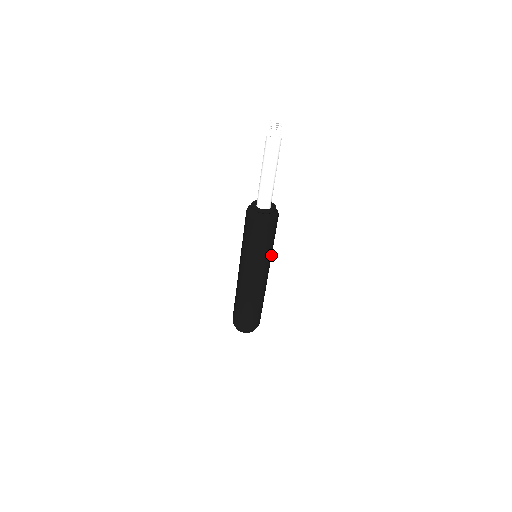
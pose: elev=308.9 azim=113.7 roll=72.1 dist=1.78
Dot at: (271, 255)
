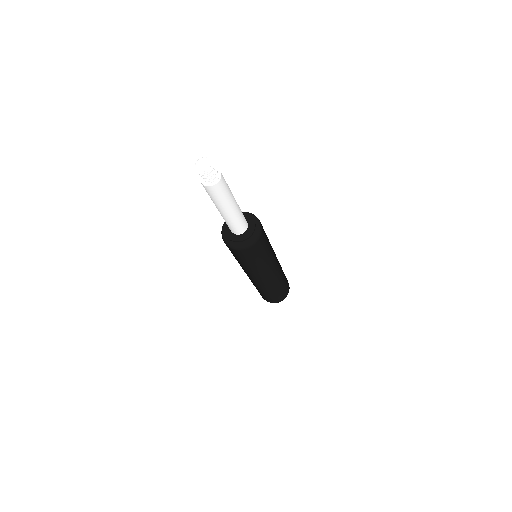
Dot at: (270, 260)
